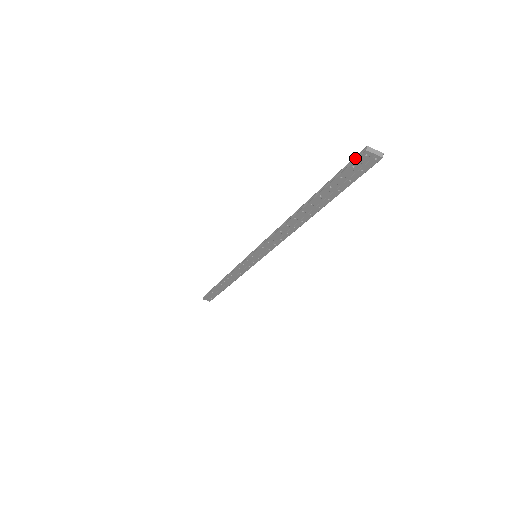
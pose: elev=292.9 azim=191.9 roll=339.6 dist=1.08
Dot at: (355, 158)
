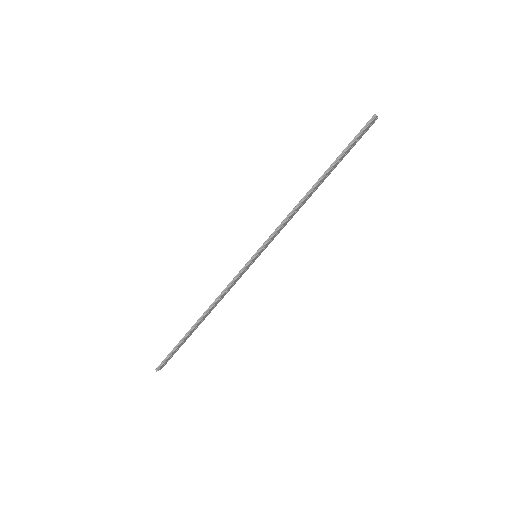
Dot at: (367, 124)
